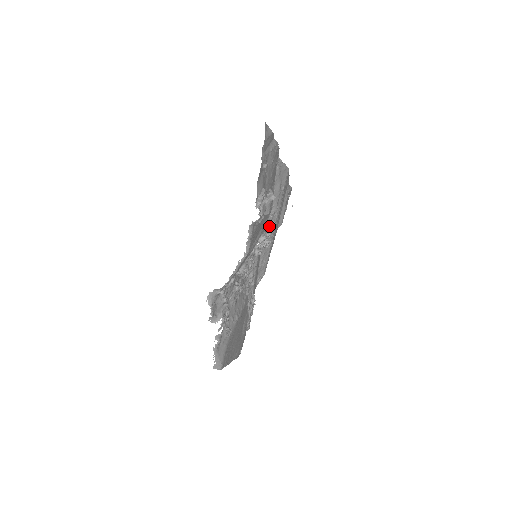
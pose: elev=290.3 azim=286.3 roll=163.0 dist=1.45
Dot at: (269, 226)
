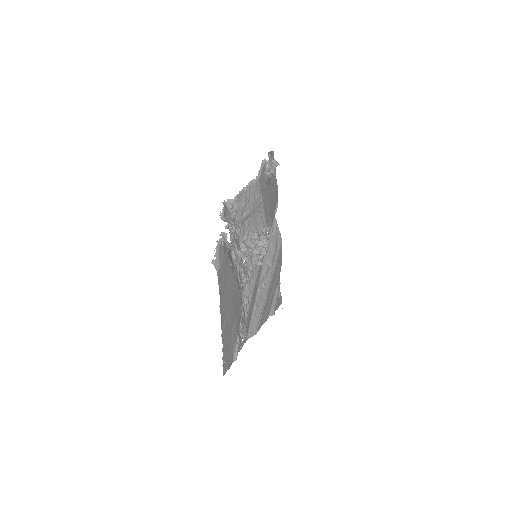
Dot at: occluded
